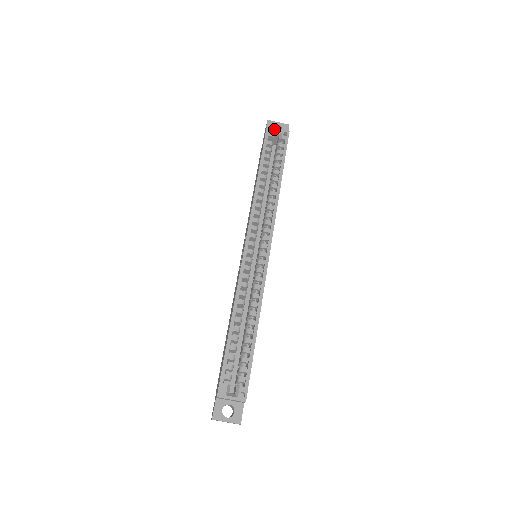
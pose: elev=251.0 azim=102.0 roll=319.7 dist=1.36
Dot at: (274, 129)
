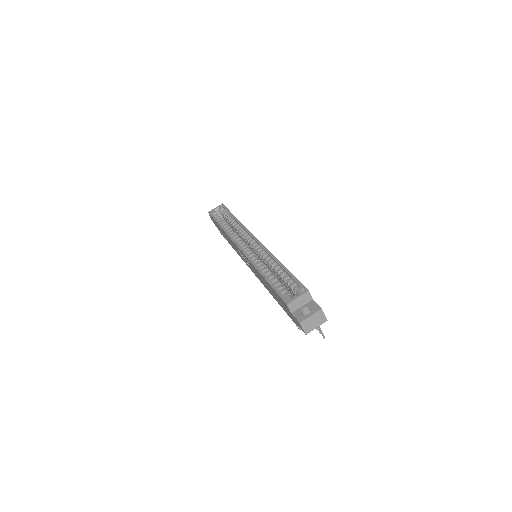
Dot at: (213, 210)
